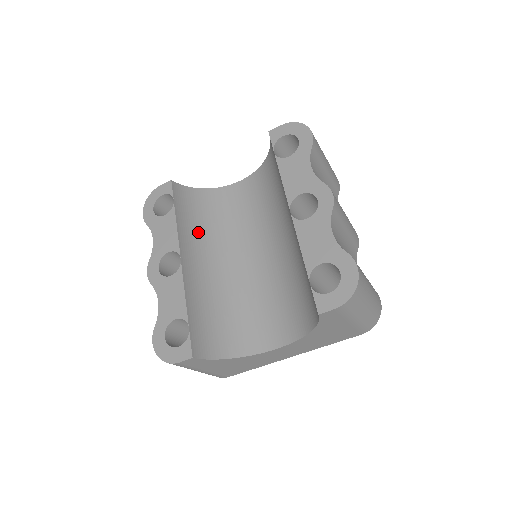
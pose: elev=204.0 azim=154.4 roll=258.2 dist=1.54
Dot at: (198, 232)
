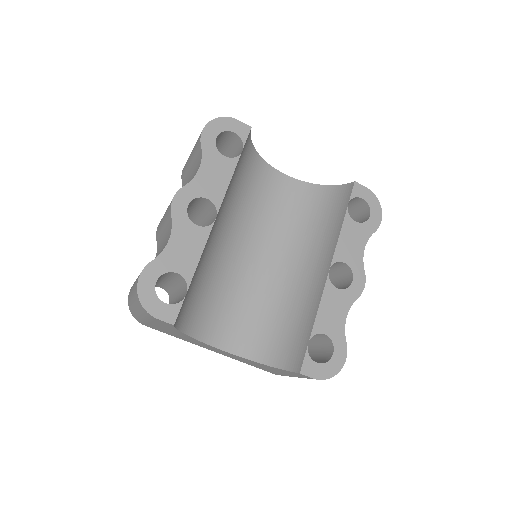
Dot at: (233, 194)
